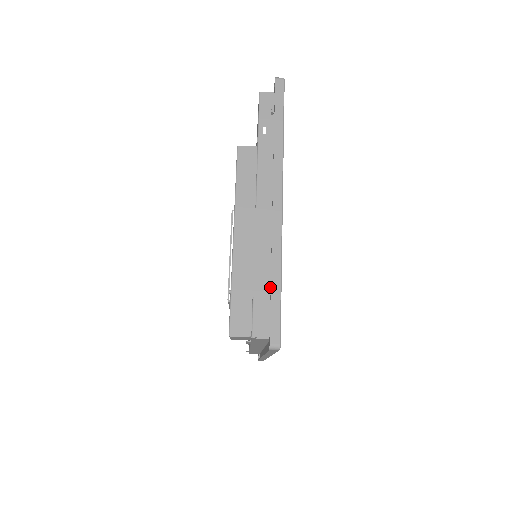
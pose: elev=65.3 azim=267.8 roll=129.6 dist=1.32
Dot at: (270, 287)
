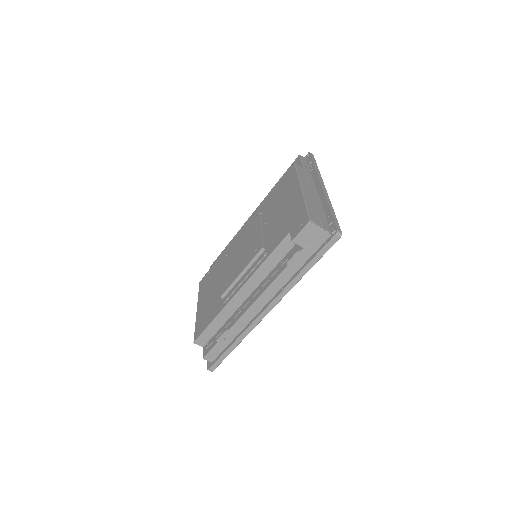
Dot at: (325, 216)
